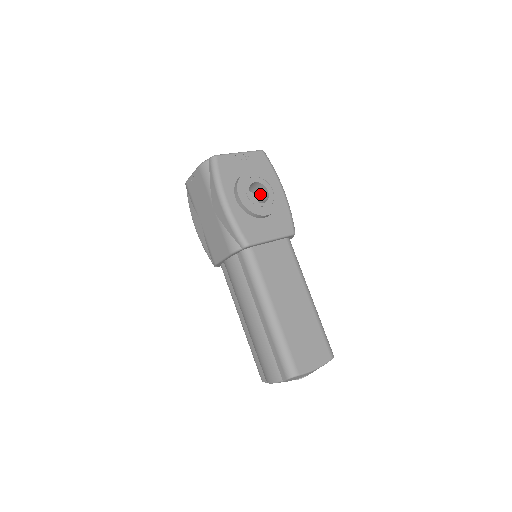
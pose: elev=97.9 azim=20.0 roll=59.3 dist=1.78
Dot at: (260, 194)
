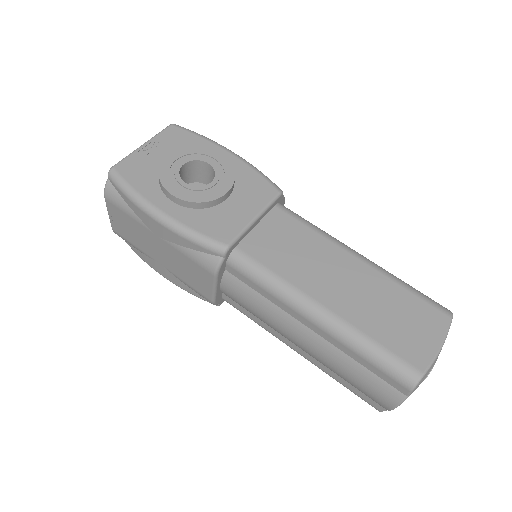
Dot at: (204, 176)
